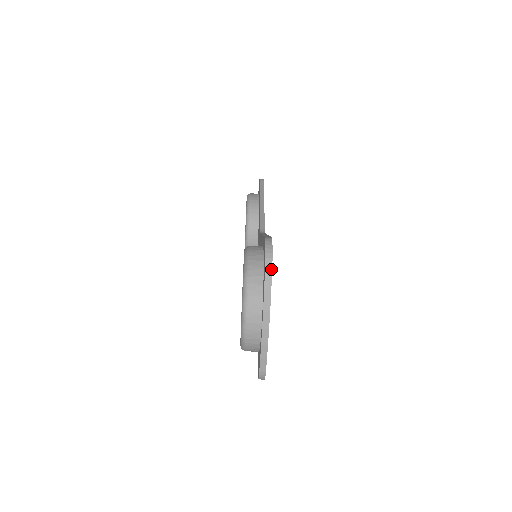
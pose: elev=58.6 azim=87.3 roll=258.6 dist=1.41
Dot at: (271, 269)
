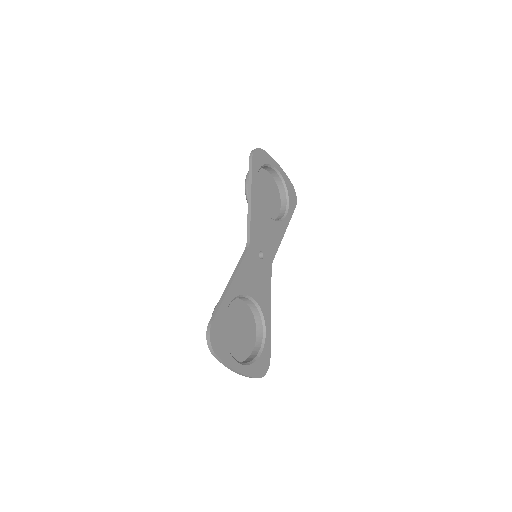
Dot at: (214, 353)
